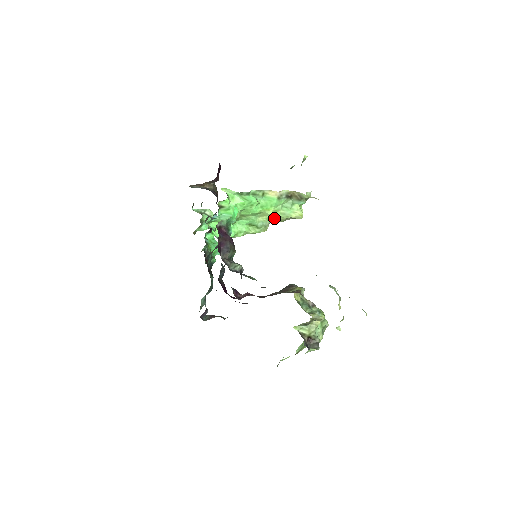
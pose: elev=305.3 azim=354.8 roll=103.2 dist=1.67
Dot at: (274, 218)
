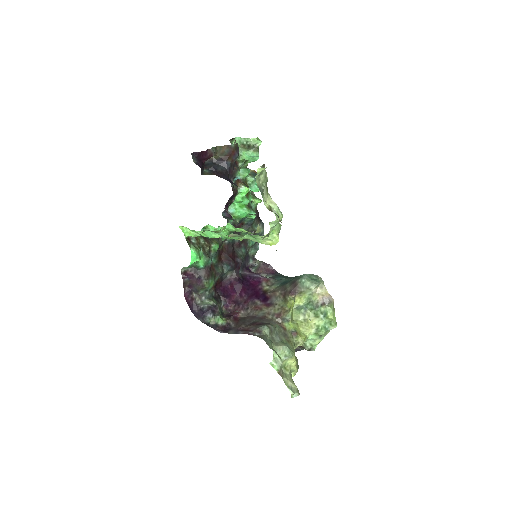
Dot at: occluded
